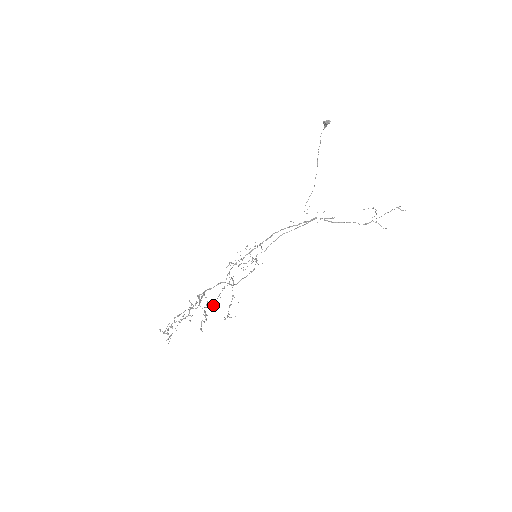
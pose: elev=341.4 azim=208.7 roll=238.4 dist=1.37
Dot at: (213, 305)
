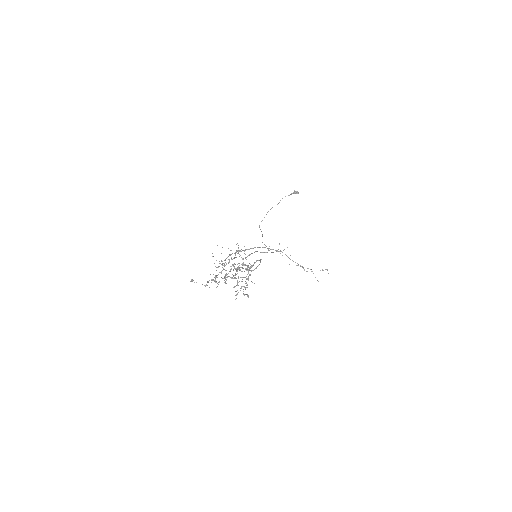
Dot at: occluded
